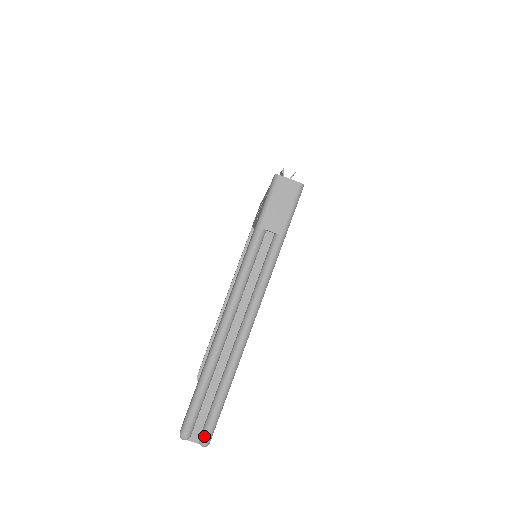
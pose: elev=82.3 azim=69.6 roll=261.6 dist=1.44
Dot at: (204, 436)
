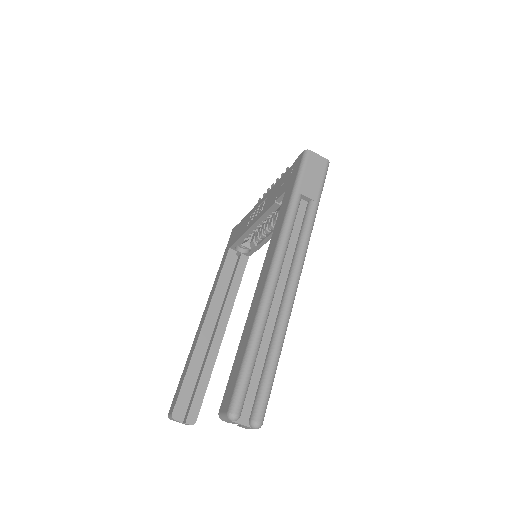
Dot at: (258, 413)
